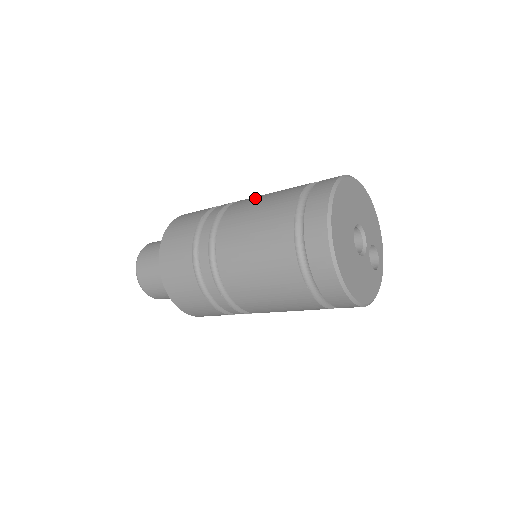
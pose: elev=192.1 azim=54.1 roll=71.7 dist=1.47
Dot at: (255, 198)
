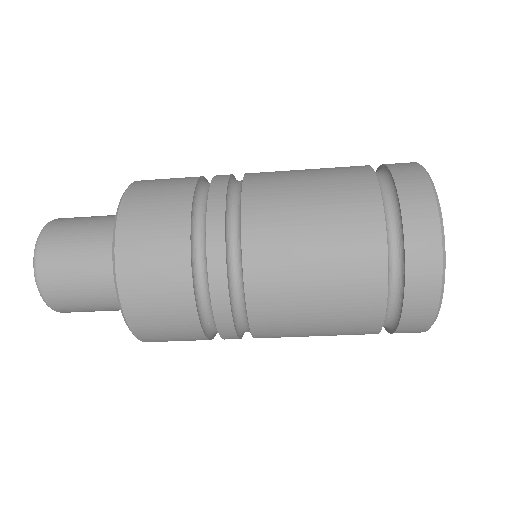
Dot at: occluded
